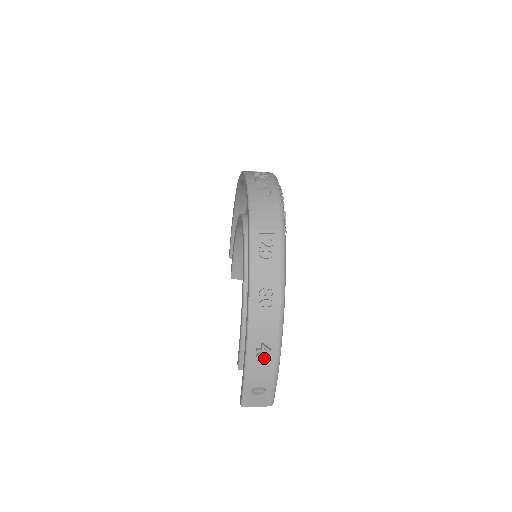
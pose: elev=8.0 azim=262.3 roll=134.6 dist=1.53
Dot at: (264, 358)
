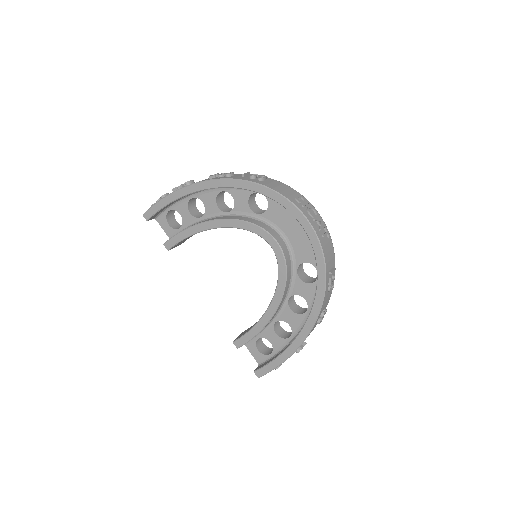
Dot at: occluded
